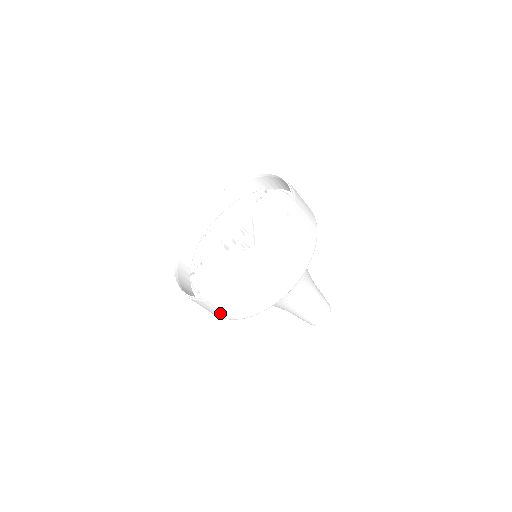
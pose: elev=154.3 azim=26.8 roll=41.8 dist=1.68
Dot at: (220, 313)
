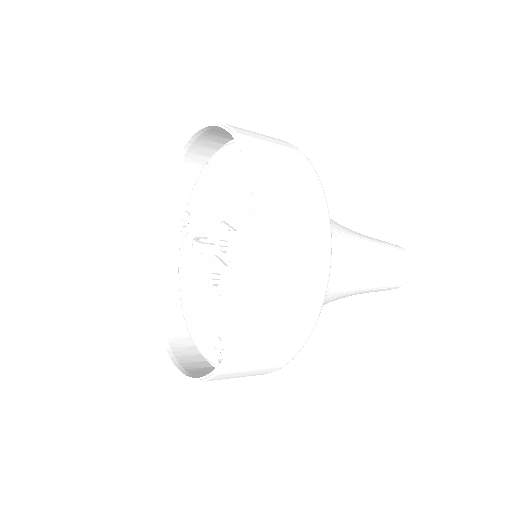
Dot at: occluded
